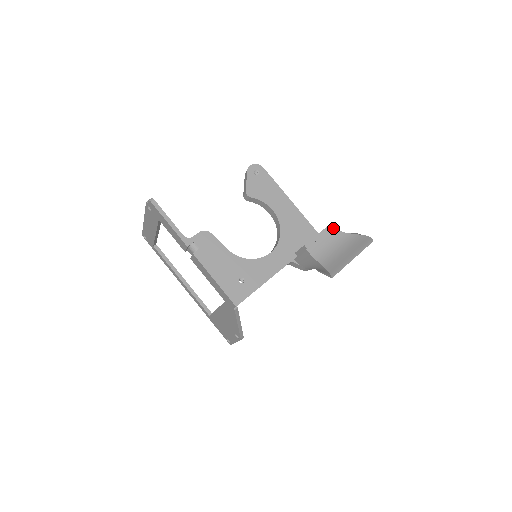
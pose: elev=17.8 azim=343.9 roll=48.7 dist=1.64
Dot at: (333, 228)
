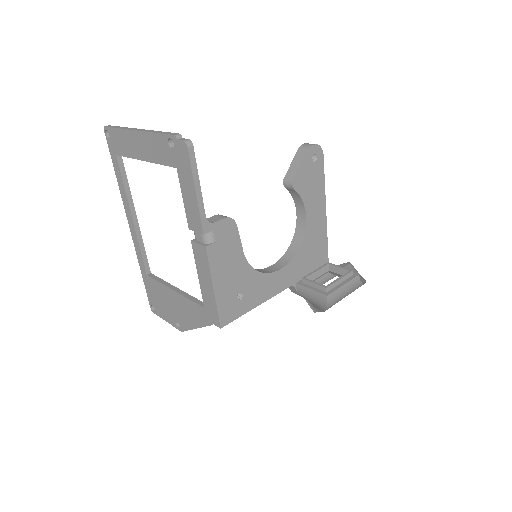
Dot at: (357, 276)
